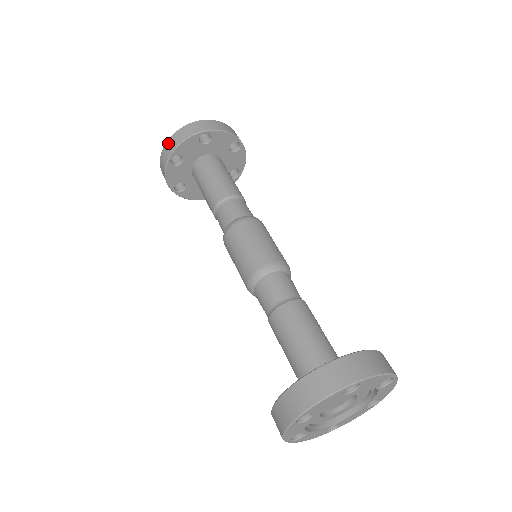
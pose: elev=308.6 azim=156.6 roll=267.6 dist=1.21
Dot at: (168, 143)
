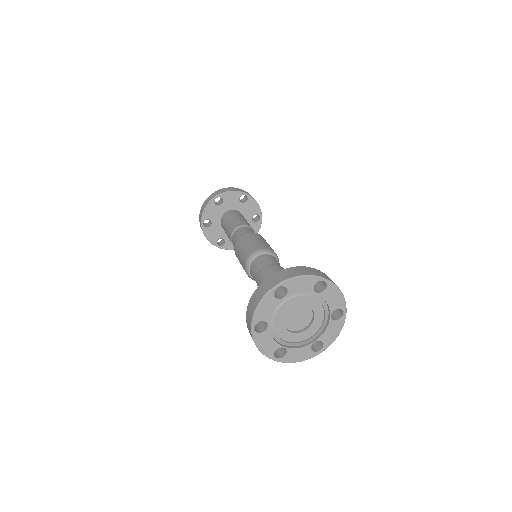
Dot at: (200, 215)
